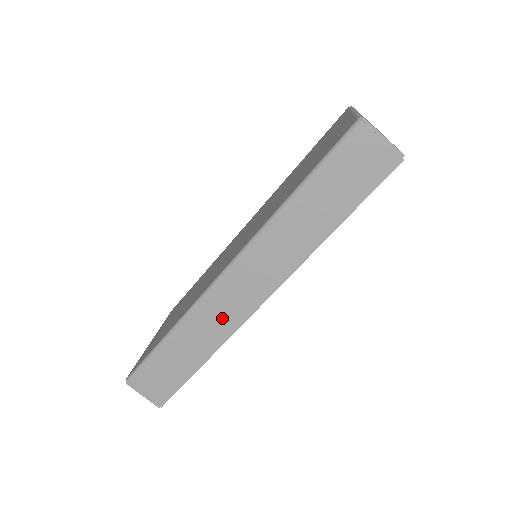
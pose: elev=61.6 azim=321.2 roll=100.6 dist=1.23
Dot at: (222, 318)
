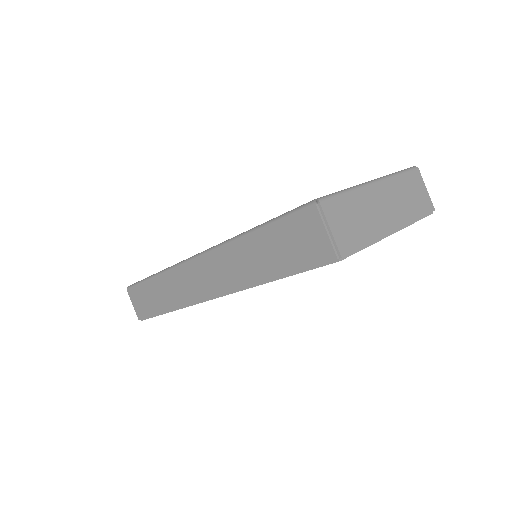
Dot at: (184, 290)
